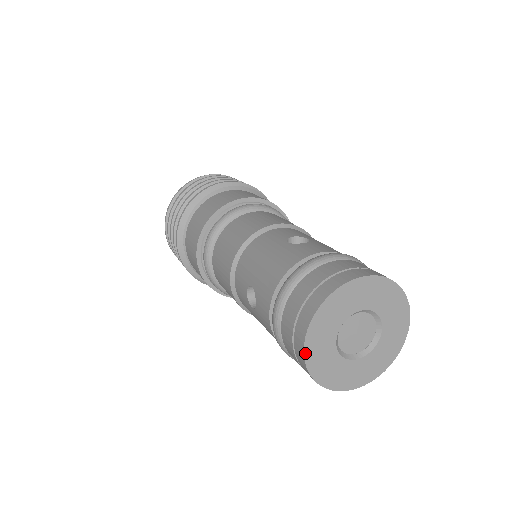
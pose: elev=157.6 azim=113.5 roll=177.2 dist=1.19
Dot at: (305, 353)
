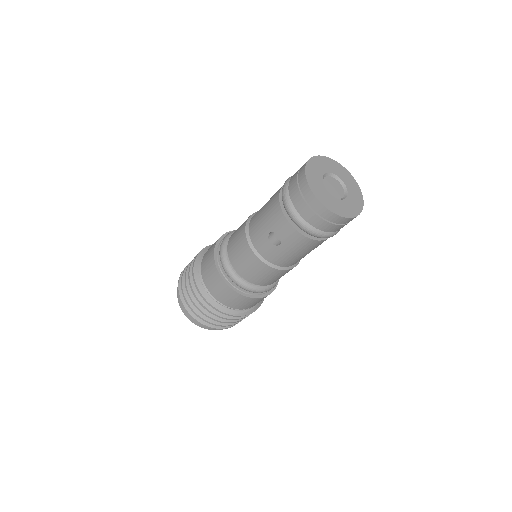
Dot at: (320, 202)
